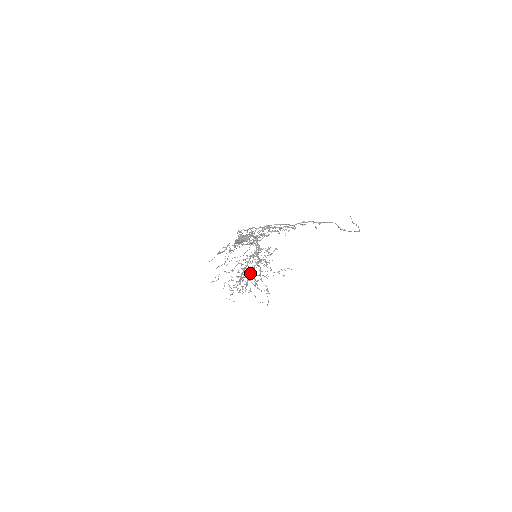
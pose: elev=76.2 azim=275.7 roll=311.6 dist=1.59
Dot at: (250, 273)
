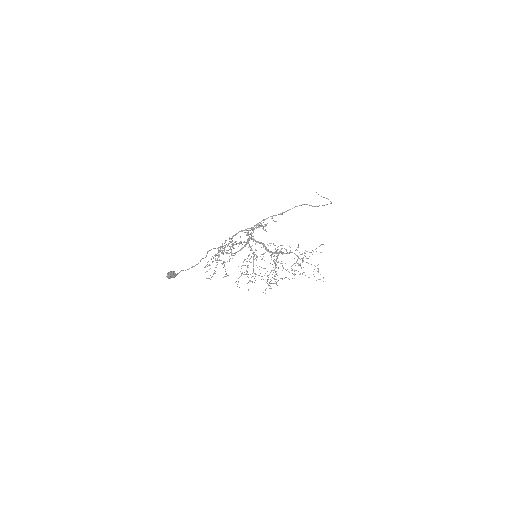
Dot at: (275, 265)
